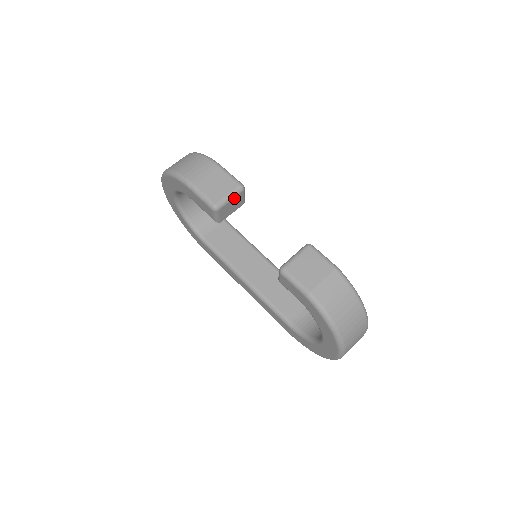
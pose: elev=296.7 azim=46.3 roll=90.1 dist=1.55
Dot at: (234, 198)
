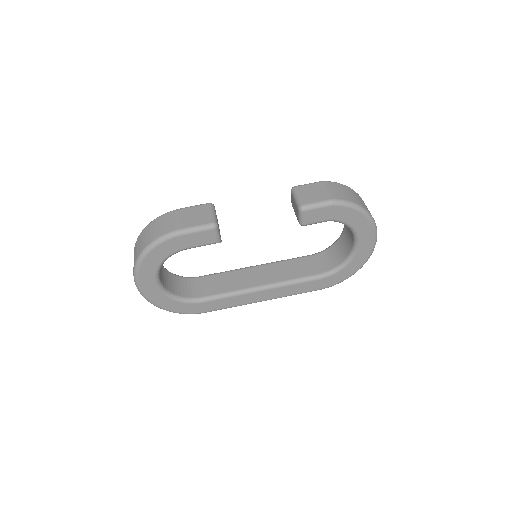
Dot at: (215, 213)
